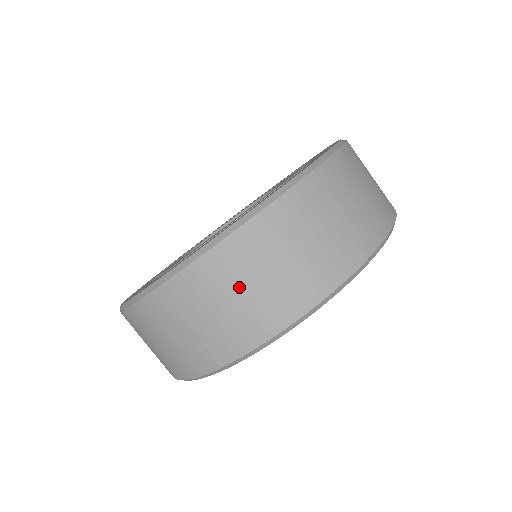
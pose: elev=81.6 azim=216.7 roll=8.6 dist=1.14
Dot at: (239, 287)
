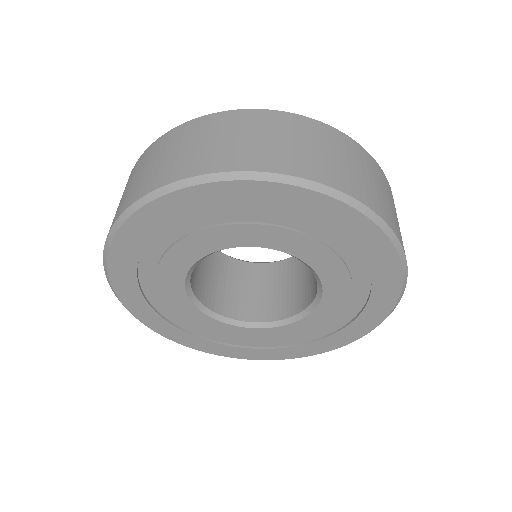
Dot at: (128, 187)
